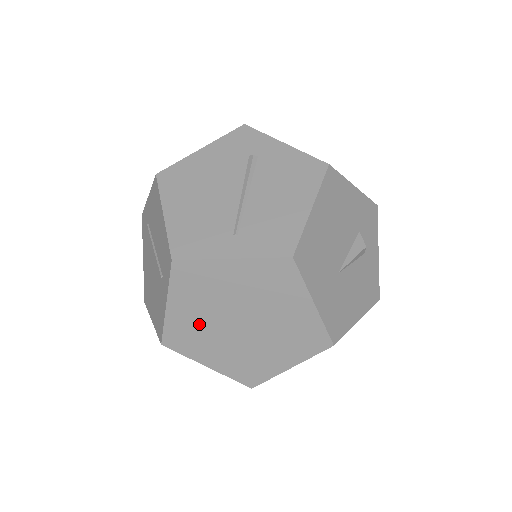
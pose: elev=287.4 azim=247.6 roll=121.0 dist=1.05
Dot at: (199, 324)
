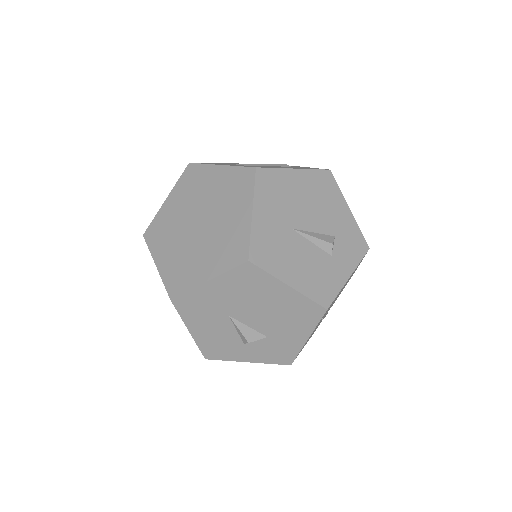
Dot at: (174, 220)
